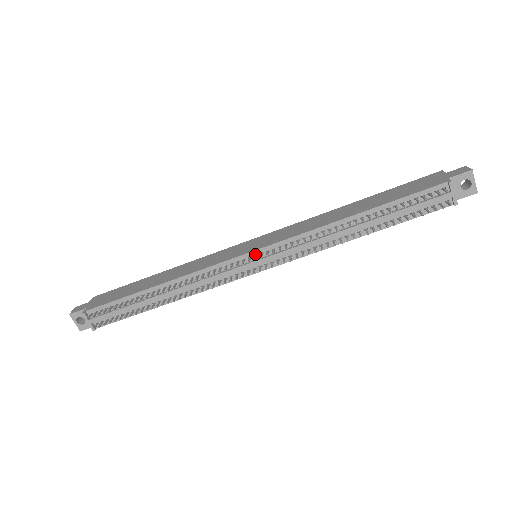
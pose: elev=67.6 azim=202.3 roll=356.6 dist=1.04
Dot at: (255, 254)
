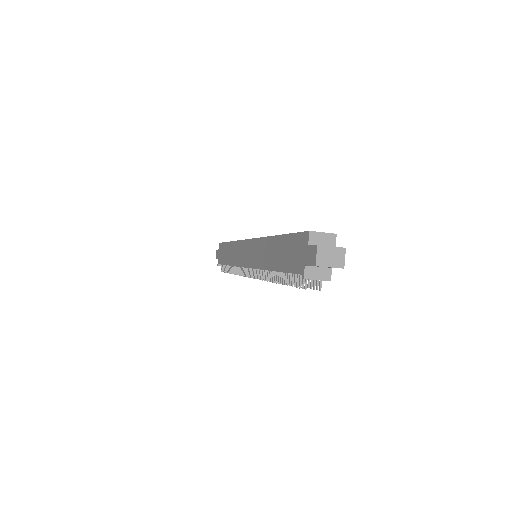
Dot at: (249, 268)
